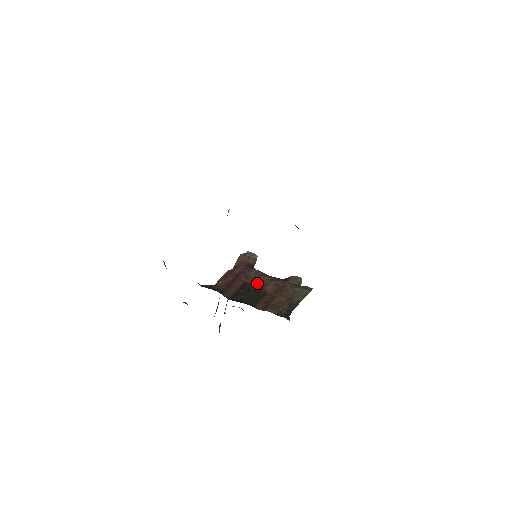
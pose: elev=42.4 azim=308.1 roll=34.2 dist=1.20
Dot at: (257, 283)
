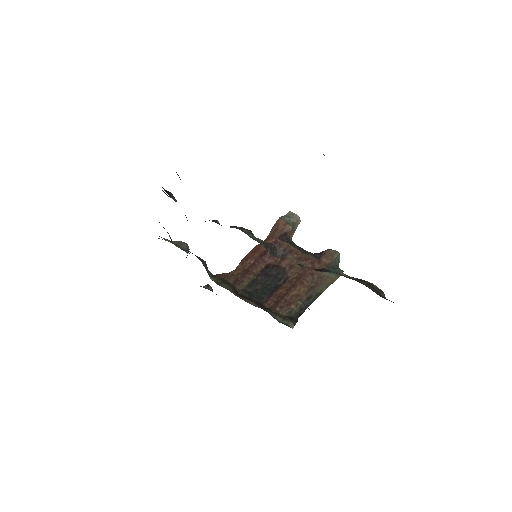
Dot at: (281, 265)
